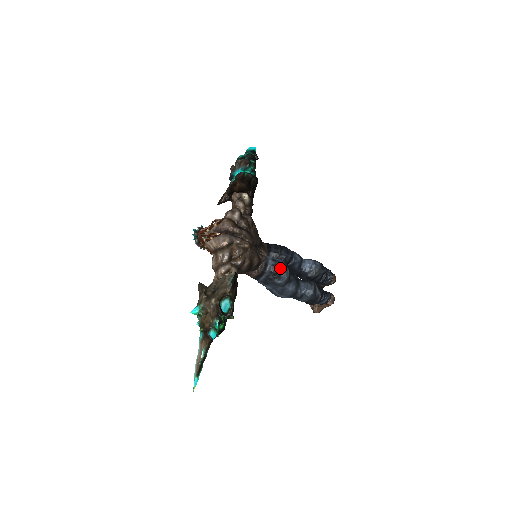
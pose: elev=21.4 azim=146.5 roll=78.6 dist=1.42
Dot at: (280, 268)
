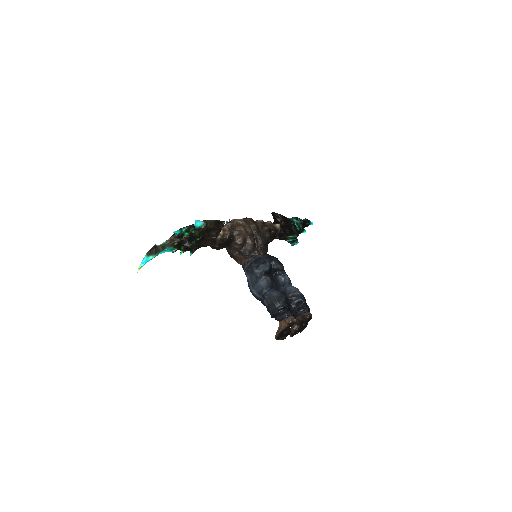
Dot at: (263, 261)
